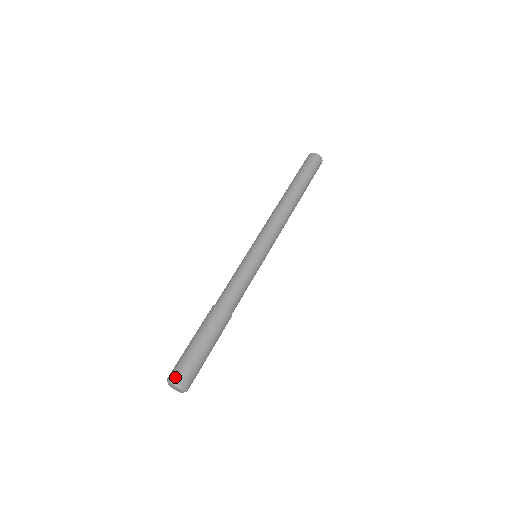
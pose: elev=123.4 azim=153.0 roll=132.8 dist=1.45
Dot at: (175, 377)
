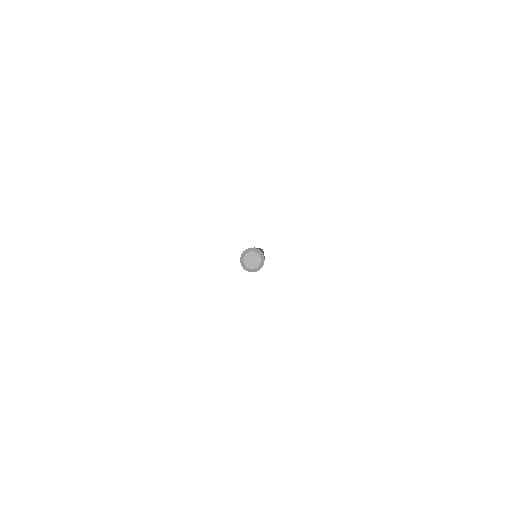
Dot at: occluded
